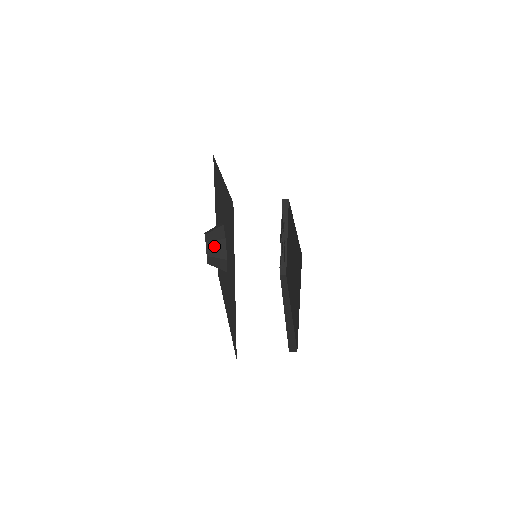
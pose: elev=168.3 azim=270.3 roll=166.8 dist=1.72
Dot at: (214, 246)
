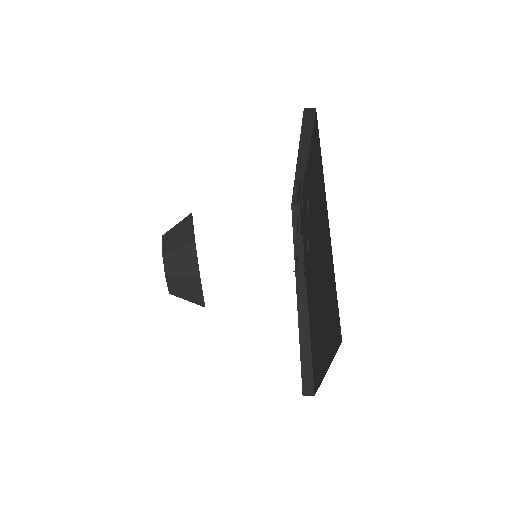
Dot at: (180, 283)
